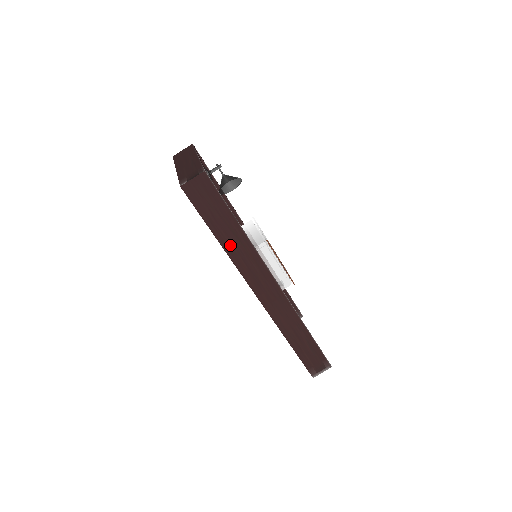
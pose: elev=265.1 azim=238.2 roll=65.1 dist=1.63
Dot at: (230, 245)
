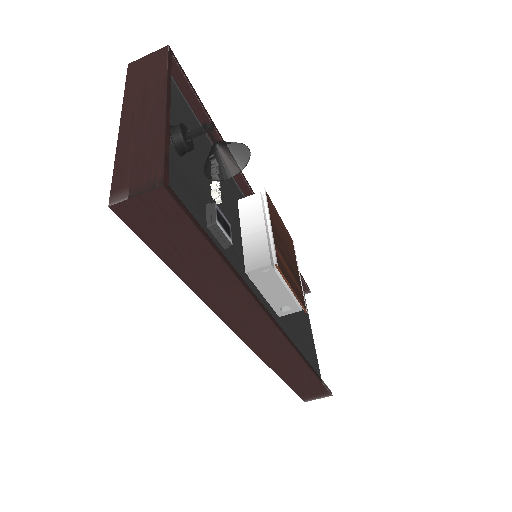
Dot at: (207, 288)
